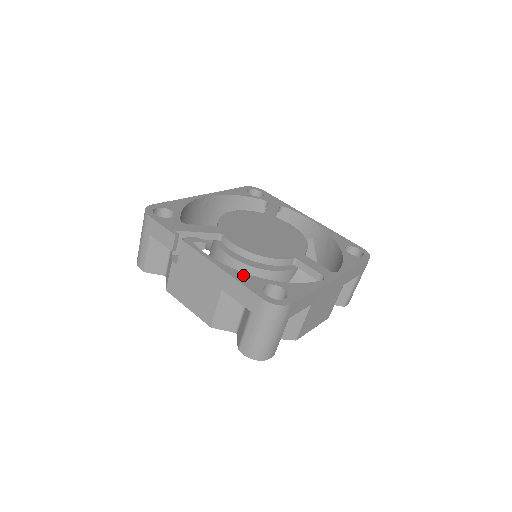
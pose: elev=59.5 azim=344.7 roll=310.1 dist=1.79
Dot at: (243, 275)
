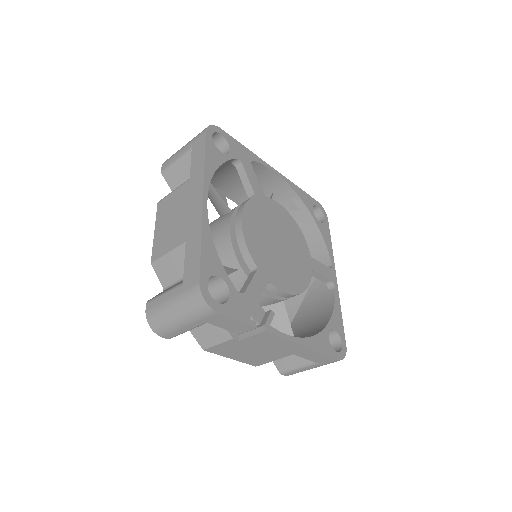
Dot at: (316, 340)
